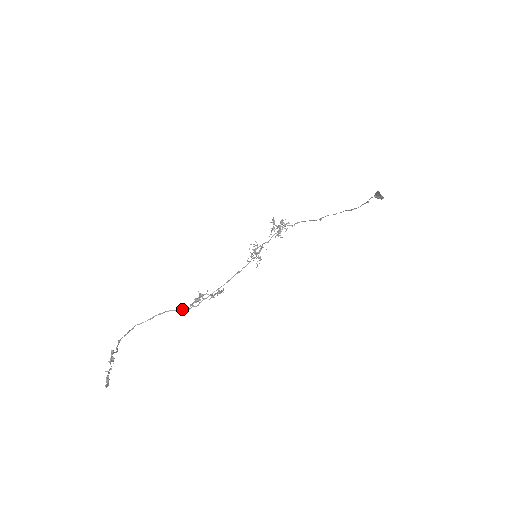
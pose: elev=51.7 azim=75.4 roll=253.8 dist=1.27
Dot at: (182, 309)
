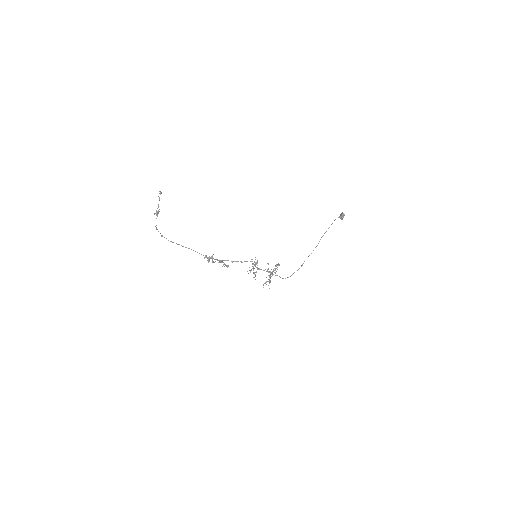
Dot at: (199, 253)
